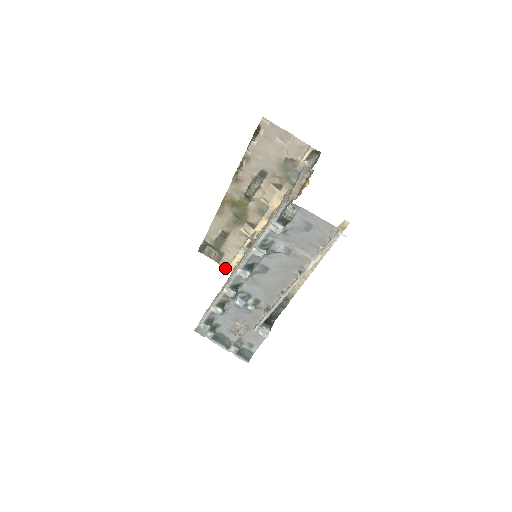
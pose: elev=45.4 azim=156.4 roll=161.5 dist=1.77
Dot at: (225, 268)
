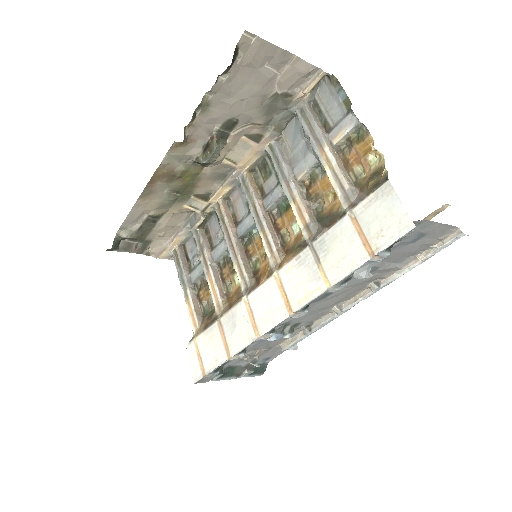
Dot at: (154, 257)
